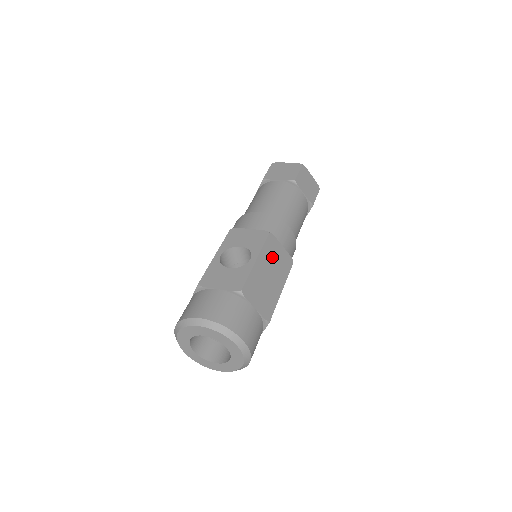
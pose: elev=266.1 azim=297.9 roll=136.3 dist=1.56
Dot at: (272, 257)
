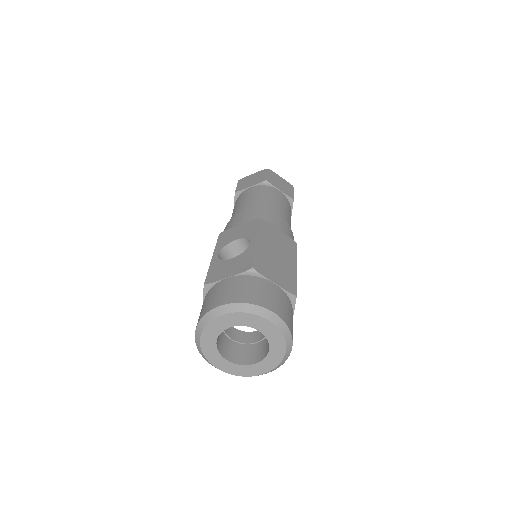
Dot at: (272, 239)
